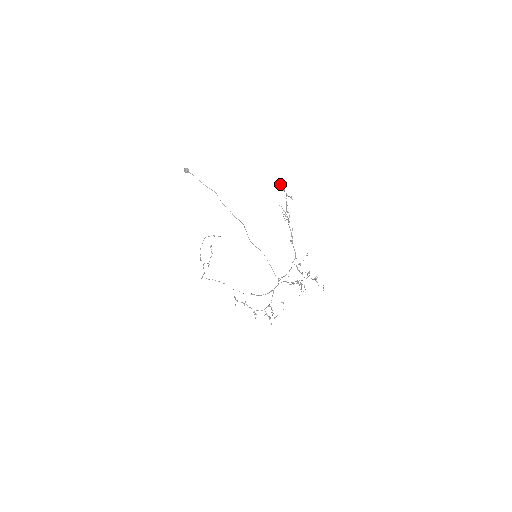
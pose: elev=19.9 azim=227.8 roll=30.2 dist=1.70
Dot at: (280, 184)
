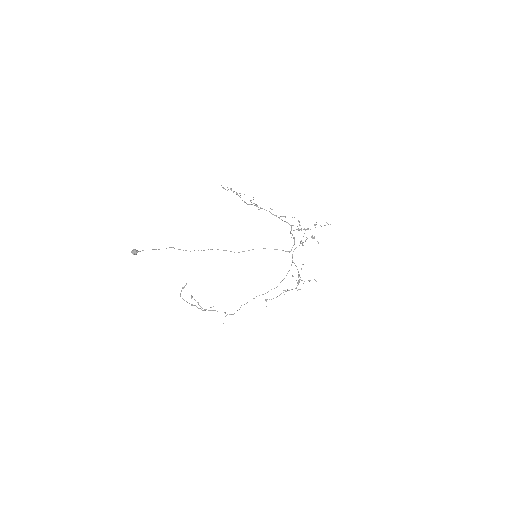
Dot at: occluded
